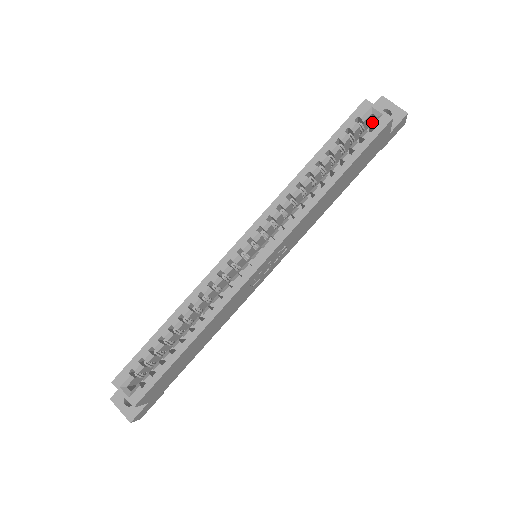
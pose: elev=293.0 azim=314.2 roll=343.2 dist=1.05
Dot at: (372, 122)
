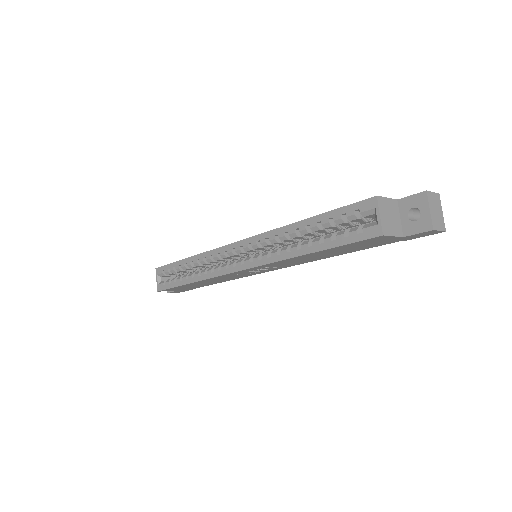
Dot at: occluded
